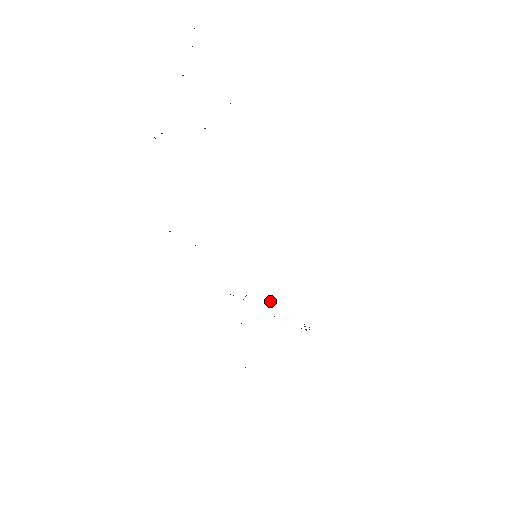
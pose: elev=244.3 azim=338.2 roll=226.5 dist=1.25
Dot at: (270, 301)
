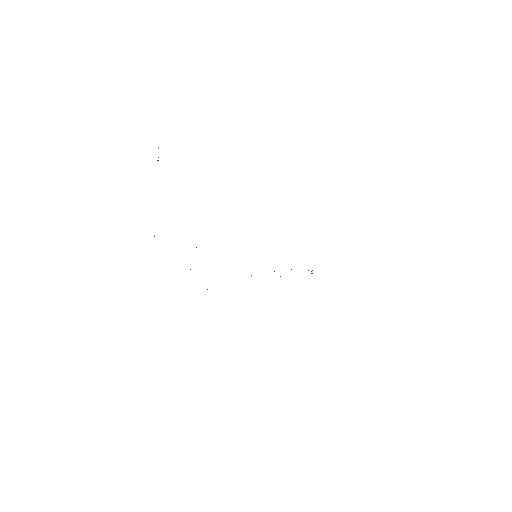
Dot at: occluded
